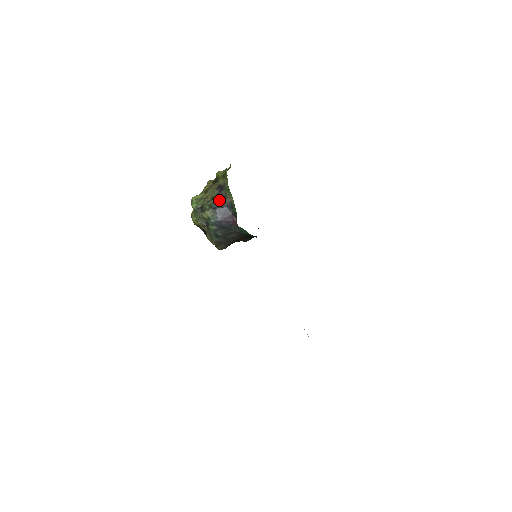
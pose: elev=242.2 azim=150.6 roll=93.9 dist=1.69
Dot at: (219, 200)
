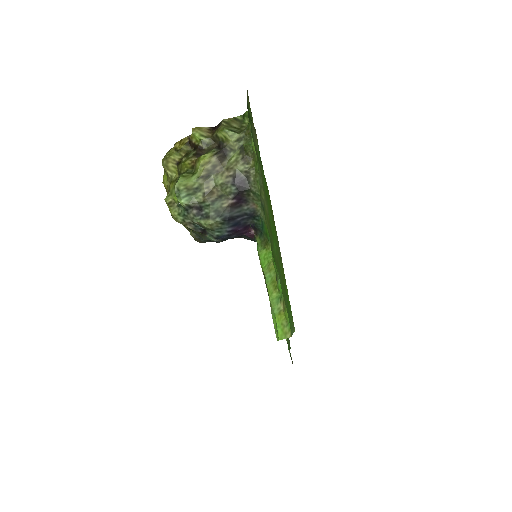
Dot at: (234, 204)
